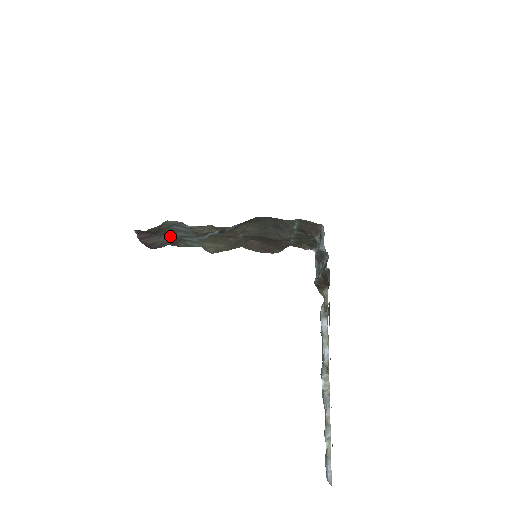
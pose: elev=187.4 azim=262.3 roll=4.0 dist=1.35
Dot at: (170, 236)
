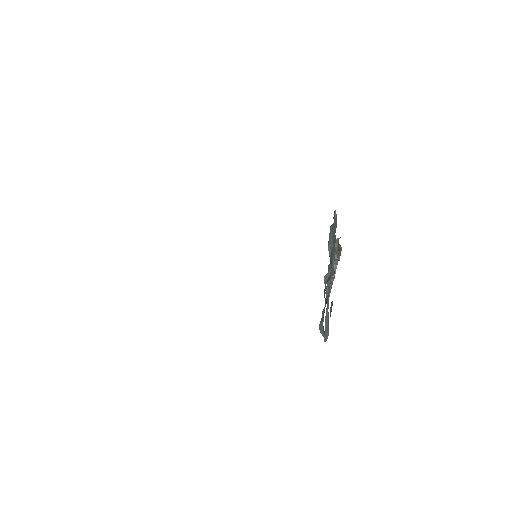
Dot at: occluded
